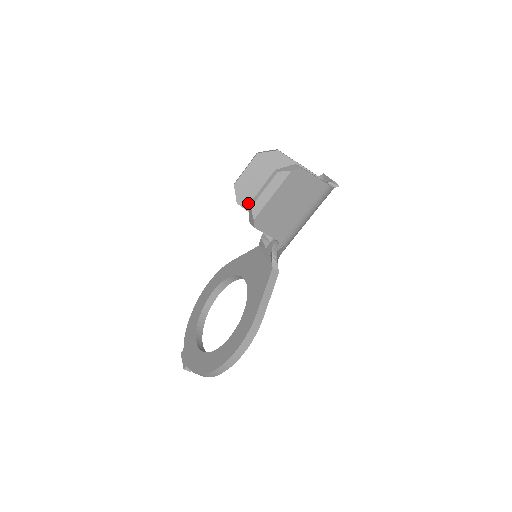
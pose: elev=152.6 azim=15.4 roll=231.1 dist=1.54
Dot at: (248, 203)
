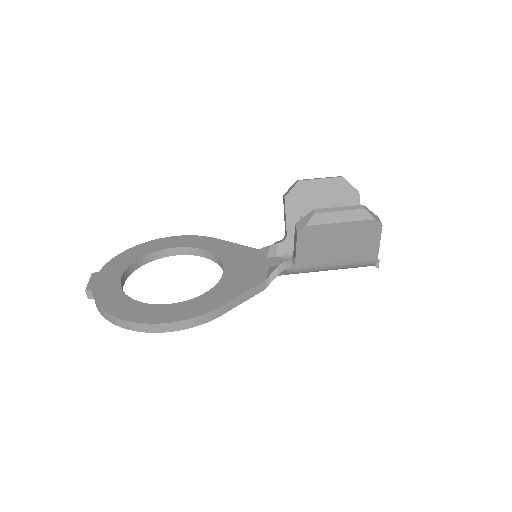
Dot at: (293, 207)
